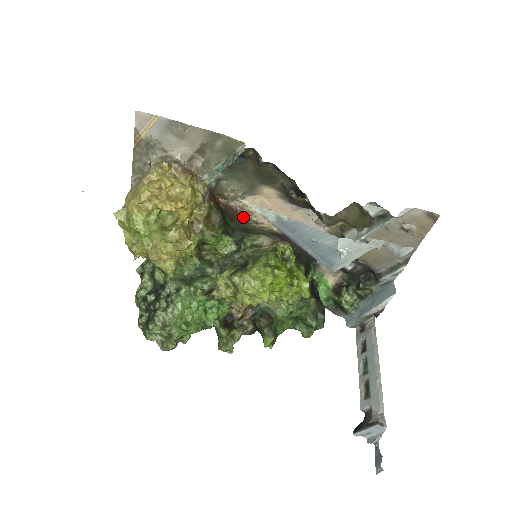
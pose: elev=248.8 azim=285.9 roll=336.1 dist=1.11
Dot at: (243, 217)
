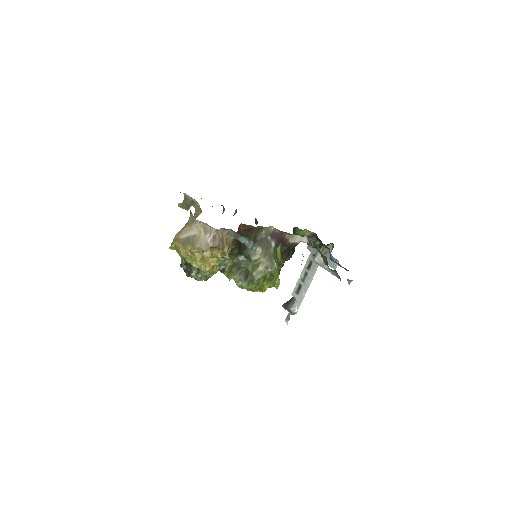
Dot at: (256, 227)
